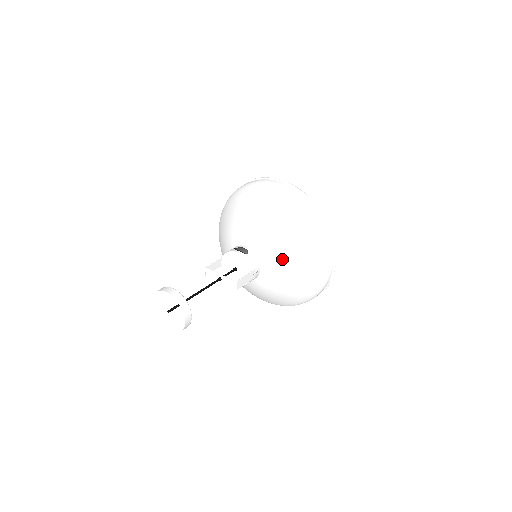
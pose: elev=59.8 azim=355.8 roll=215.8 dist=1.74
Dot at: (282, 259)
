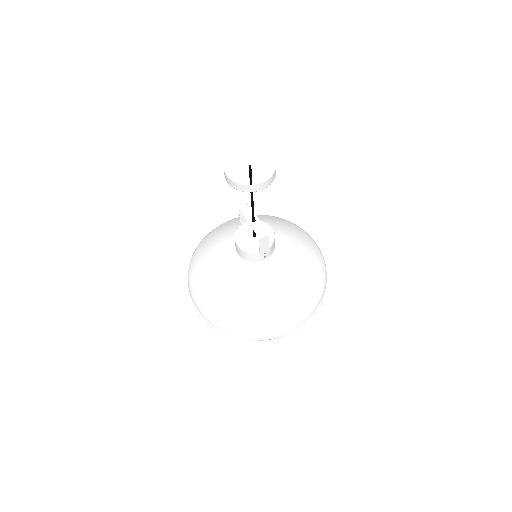
Dot at: (286, 273)
